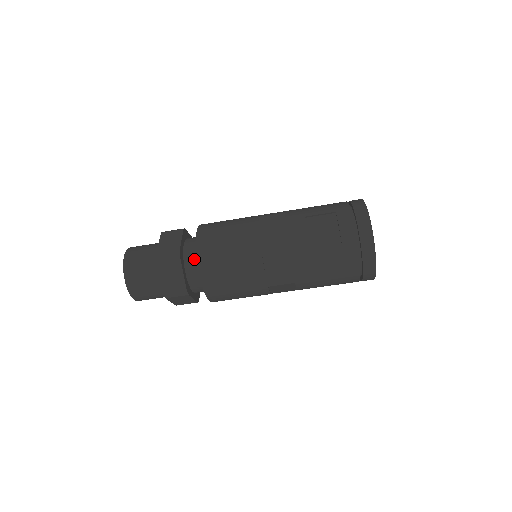
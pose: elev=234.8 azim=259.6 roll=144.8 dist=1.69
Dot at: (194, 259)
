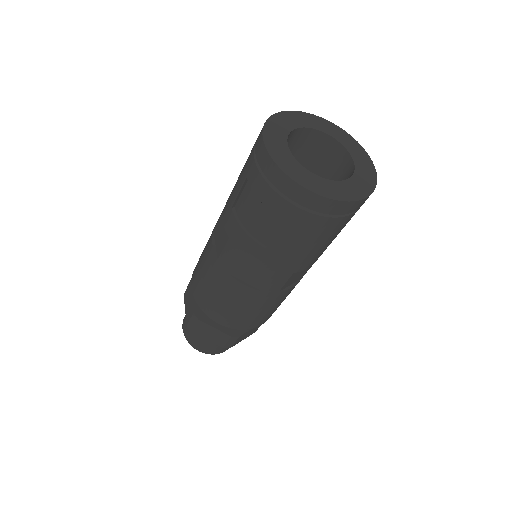
Dot at: occluded
